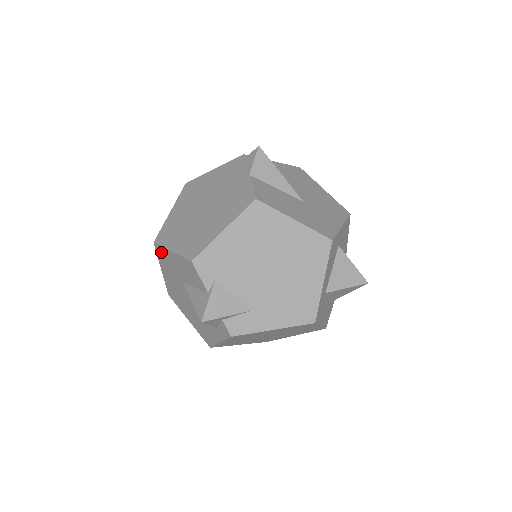
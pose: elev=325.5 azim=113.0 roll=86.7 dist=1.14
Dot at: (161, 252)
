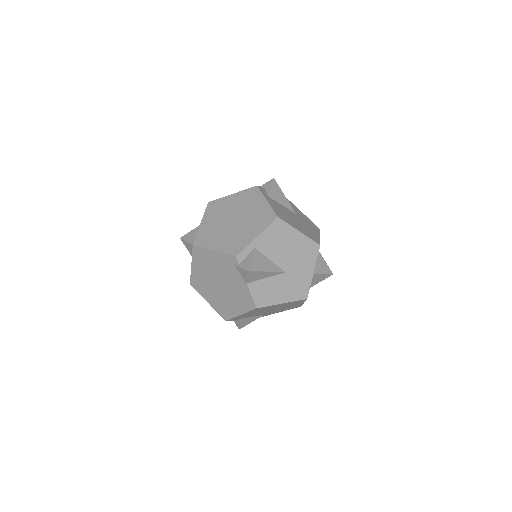
Dot at: occluded
